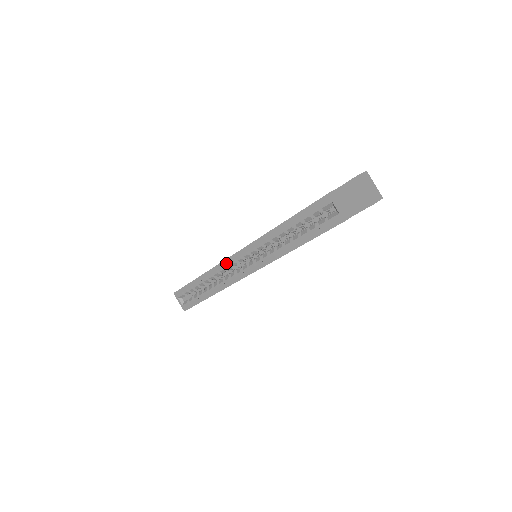
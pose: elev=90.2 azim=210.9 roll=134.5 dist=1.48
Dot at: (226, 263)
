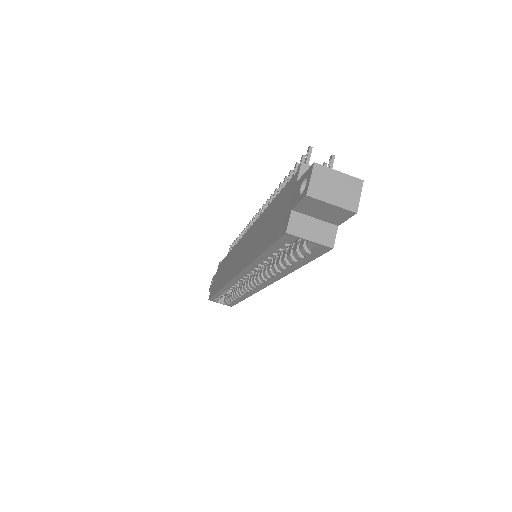
Dot at: (232, 284)
